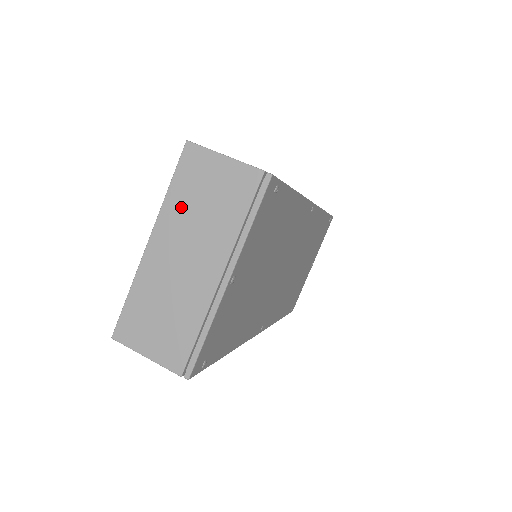
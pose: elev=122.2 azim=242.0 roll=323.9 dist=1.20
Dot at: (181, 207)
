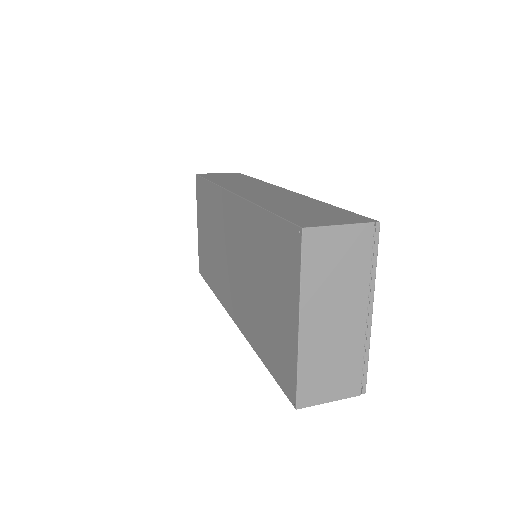
Dot at: (318, 283)
